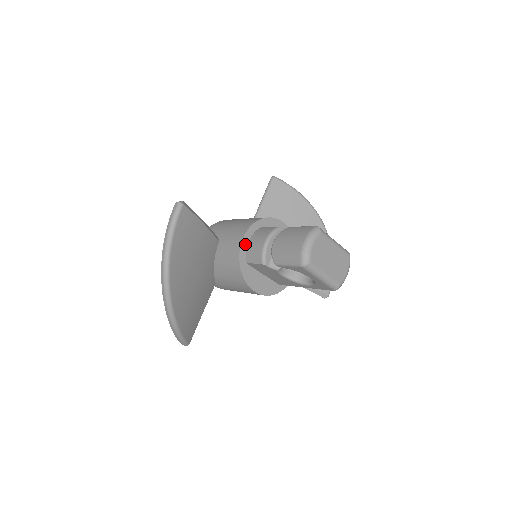
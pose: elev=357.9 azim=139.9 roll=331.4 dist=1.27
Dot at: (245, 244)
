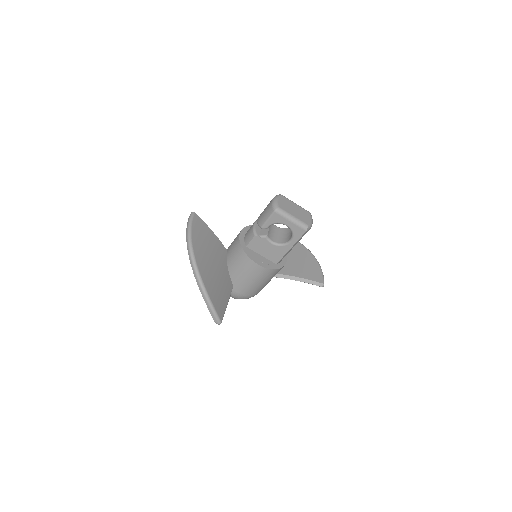
Dot at: (242, 236)
